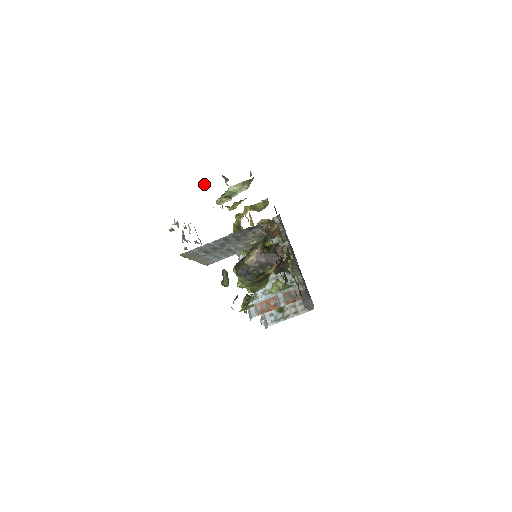
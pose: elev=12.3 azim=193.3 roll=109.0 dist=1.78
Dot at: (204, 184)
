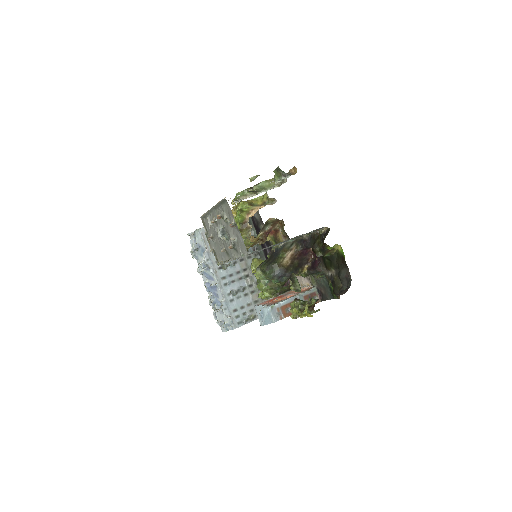
Dot at: (255, 176)
